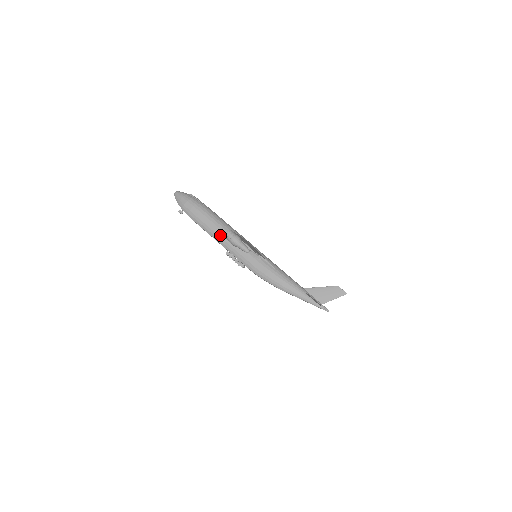
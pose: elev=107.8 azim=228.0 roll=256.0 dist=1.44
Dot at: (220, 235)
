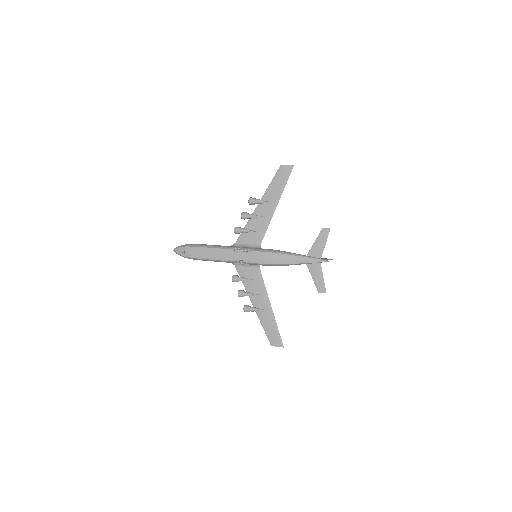
Dot at: (225, 246)
